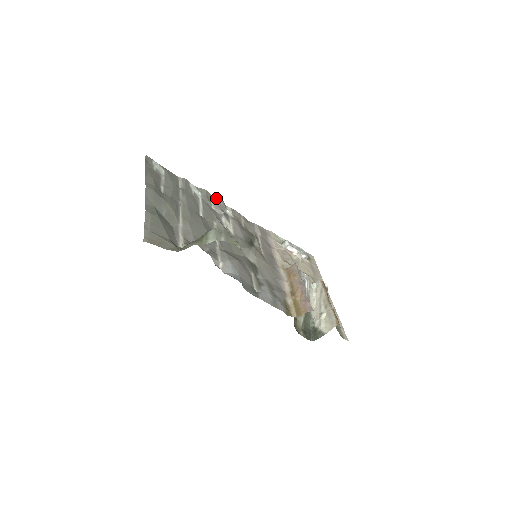
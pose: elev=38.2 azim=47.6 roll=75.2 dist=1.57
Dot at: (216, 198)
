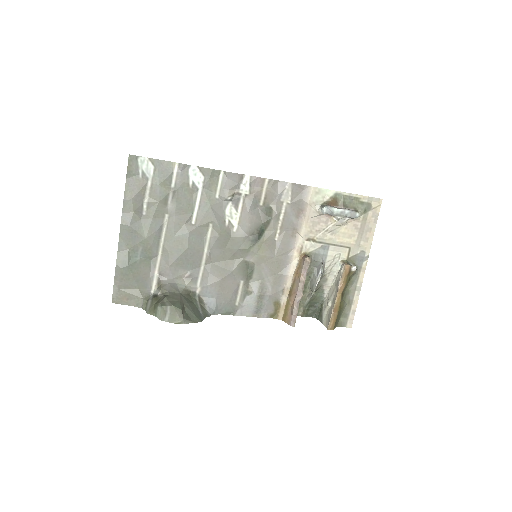
Dot at: (226, 175)
